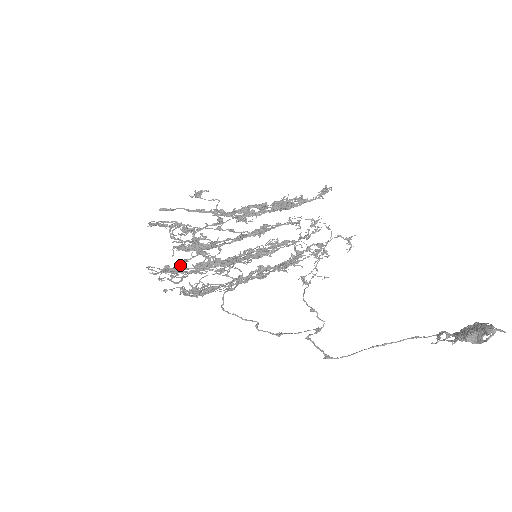
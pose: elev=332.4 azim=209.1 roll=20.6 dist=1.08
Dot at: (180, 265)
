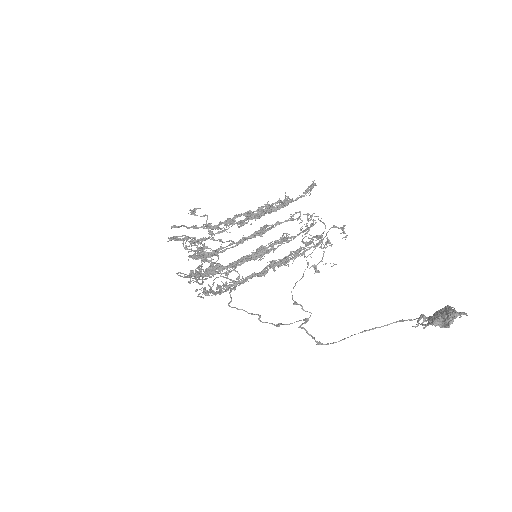
Dot at: (195, 271)
